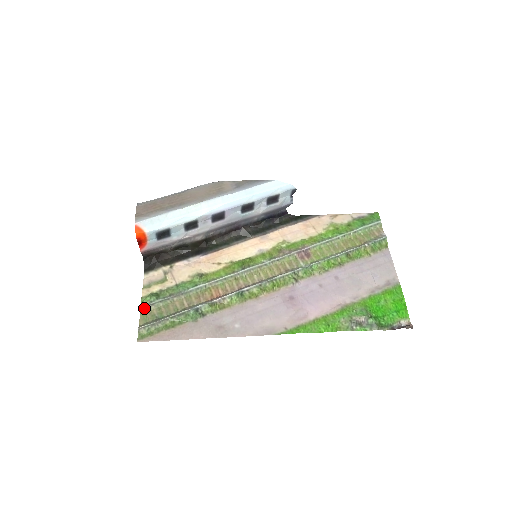
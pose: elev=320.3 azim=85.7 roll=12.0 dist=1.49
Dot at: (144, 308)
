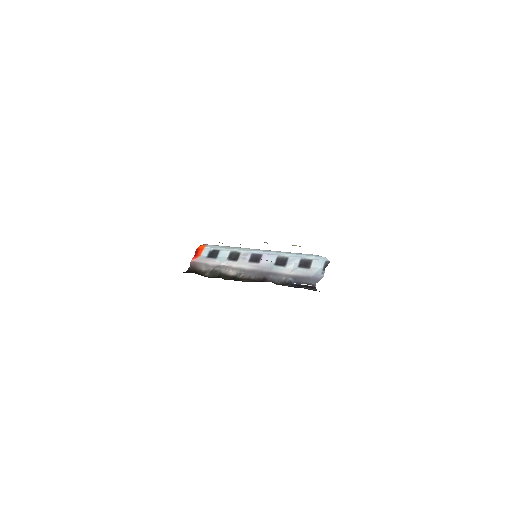
Dot at: occluded
